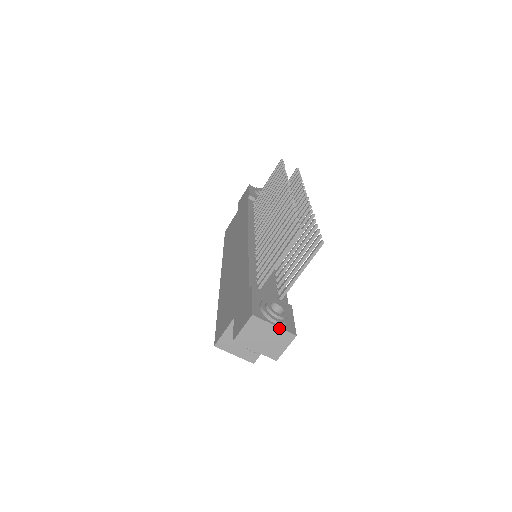
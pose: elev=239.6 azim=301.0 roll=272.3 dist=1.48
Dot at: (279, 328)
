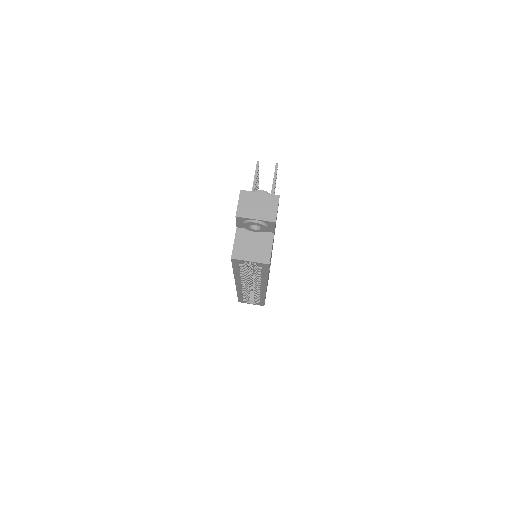
Dot at: (264, 194)
